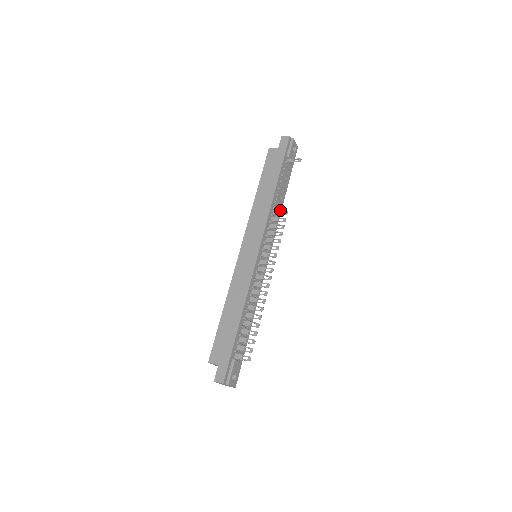
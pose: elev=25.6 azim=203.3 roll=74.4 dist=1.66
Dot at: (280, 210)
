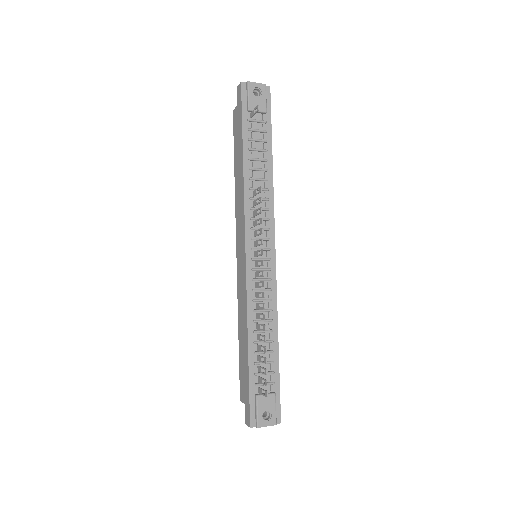
Dot at: (270, 182)
